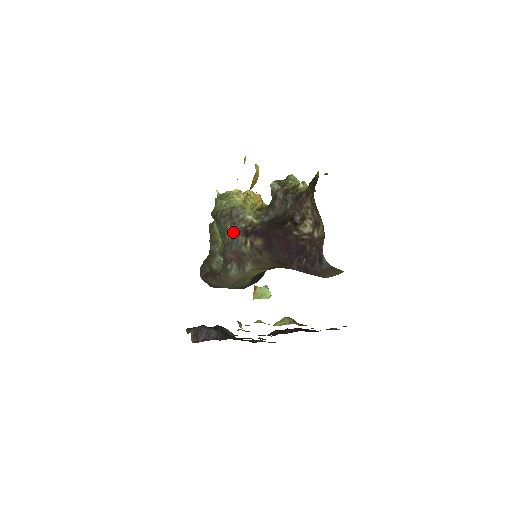
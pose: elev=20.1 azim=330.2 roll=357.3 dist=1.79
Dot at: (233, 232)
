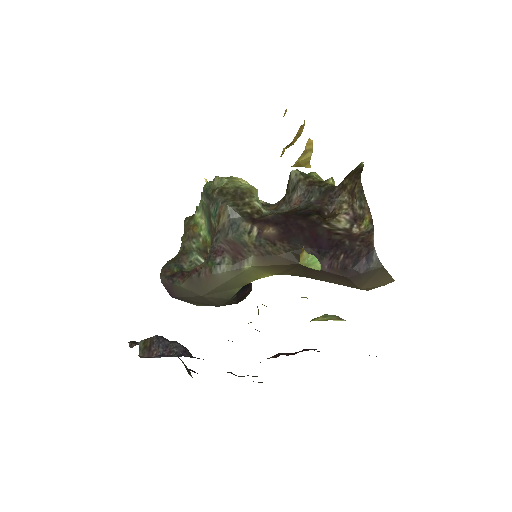
Dot at: (234, 215)
